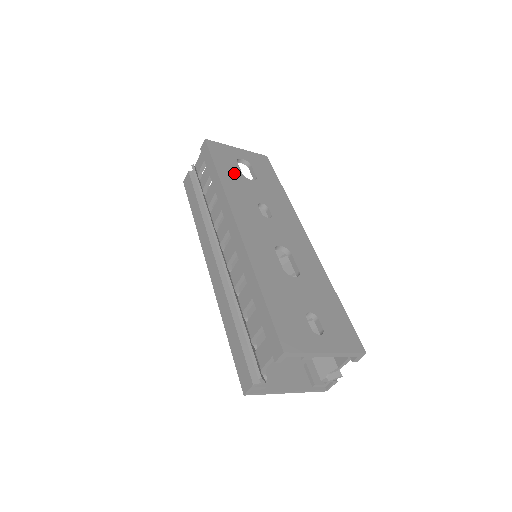
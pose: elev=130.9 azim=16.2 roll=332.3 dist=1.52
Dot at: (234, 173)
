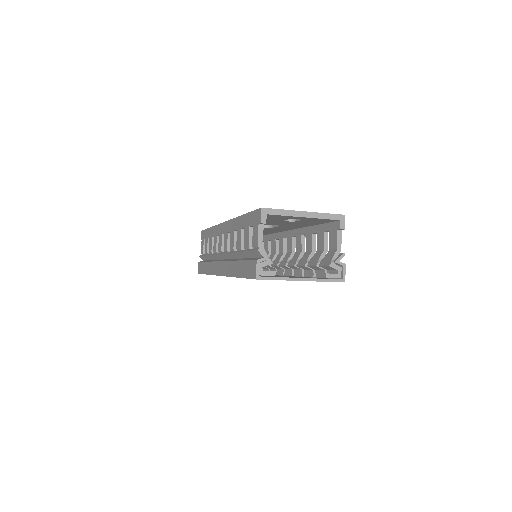
Dot at: occluded
